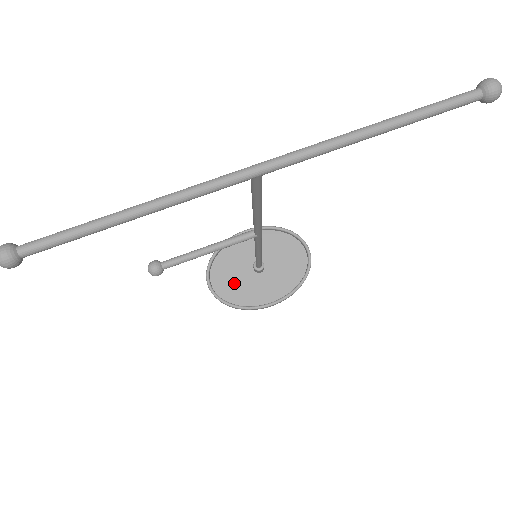
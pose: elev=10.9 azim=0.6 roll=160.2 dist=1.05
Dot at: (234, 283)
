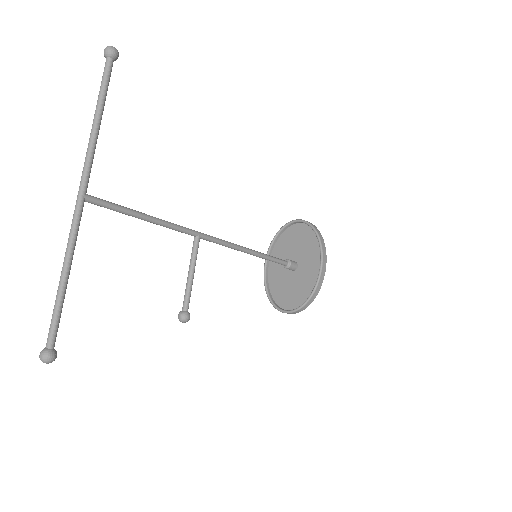
Dot at: (295, 291)
